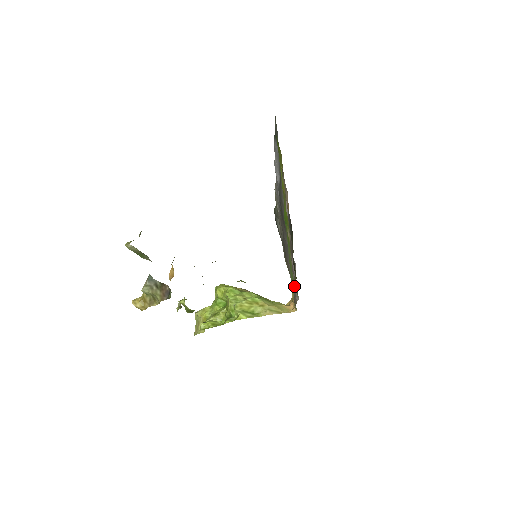
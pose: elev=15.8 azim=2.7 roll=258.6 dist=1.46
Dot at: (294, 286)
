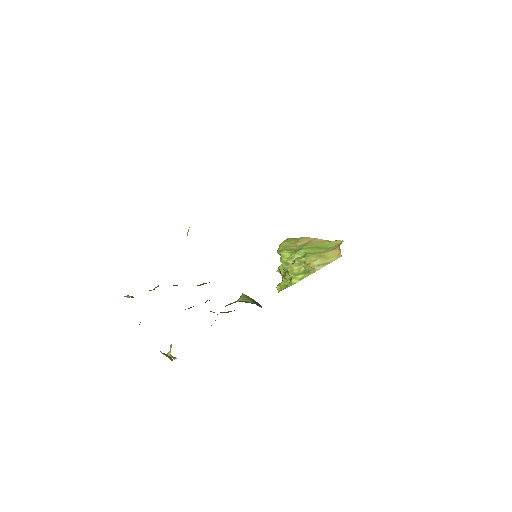
Dot at: occluded
